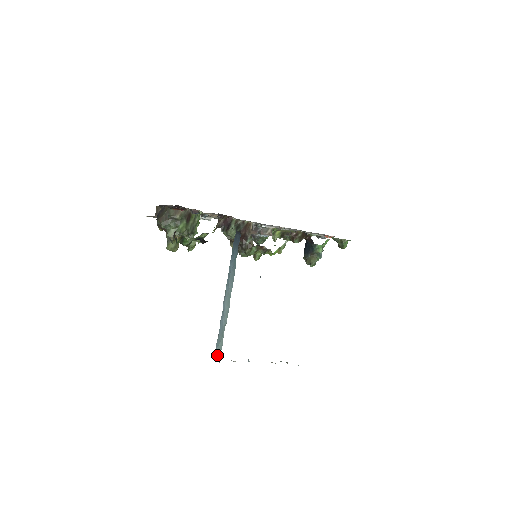
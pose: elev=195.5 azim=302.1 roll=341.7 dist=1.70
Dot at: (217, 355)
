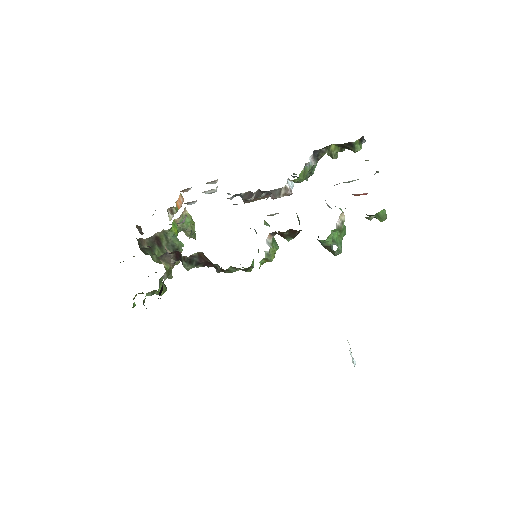
Dot at: occluded
